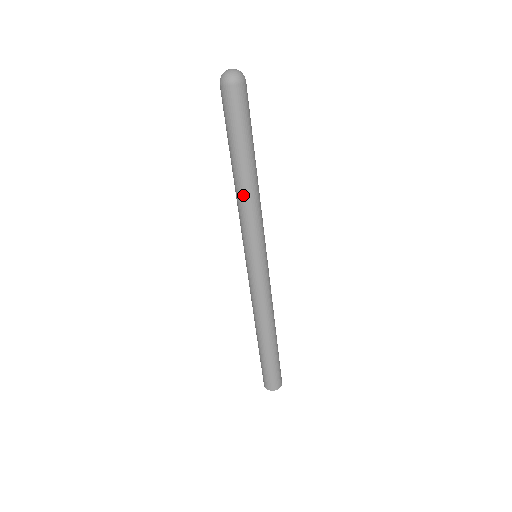
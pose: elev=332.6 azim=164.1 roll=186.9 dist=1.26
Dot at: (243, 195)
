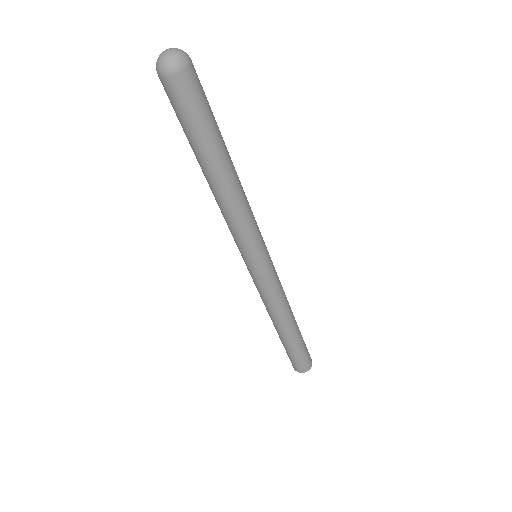
Dot at: occluded
